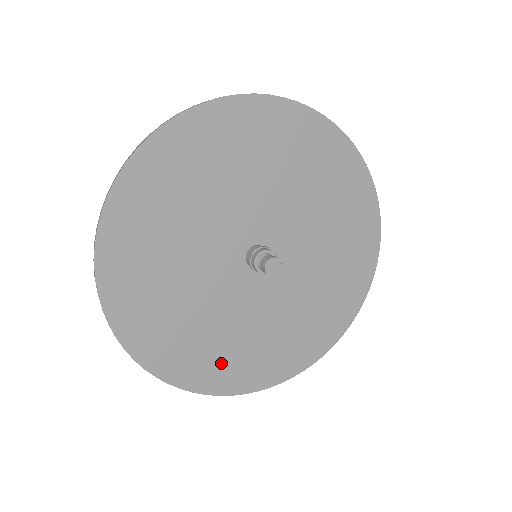
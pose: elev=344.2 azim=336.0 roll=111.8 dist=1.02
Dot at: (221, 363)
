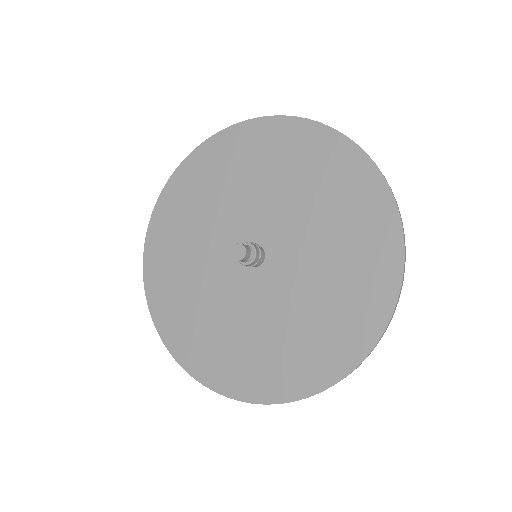
Dot at: (203, 346)
